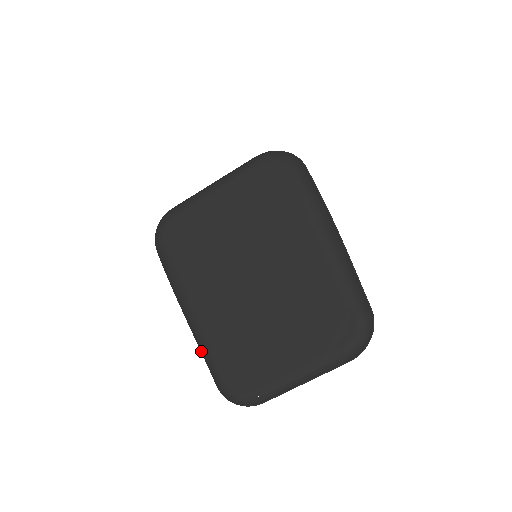
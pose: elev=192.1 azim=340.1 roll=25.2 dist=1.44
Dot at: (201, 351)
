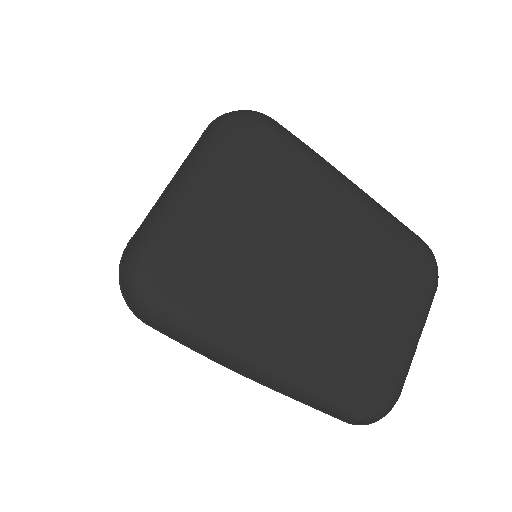
Dot at: (311, 398)
